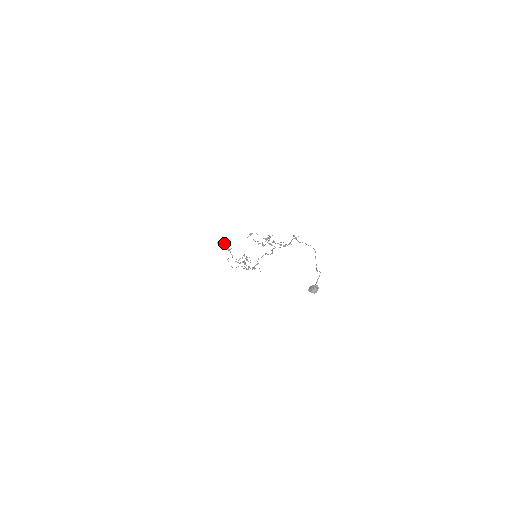
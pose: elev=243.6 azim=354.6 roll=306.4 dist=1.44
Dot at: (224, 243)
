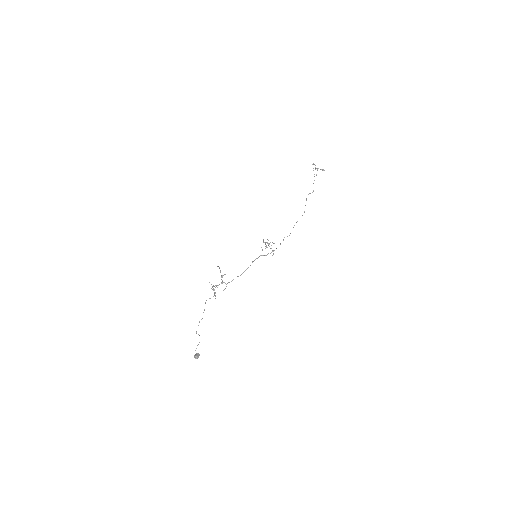
Dot at: (315, 167)
